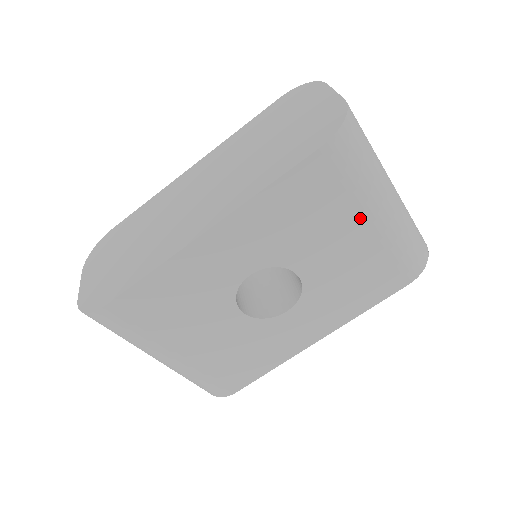
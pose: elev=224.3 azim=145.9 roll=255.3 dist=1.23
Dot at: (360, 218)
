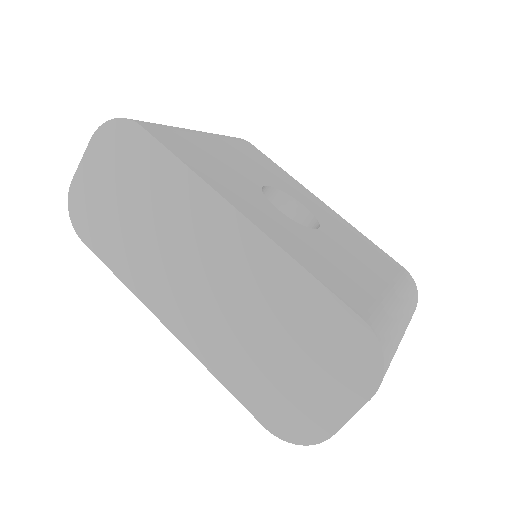
Dot at: occluded
